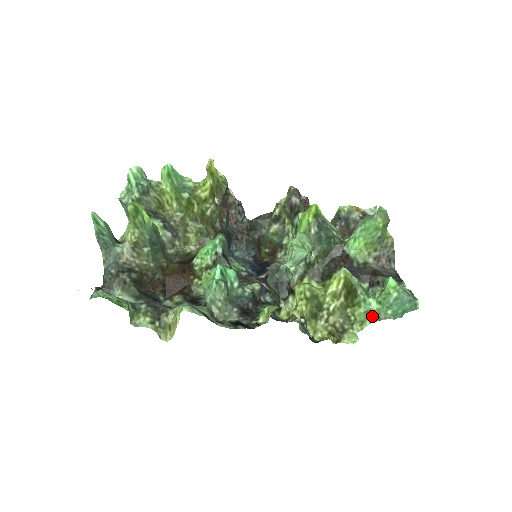
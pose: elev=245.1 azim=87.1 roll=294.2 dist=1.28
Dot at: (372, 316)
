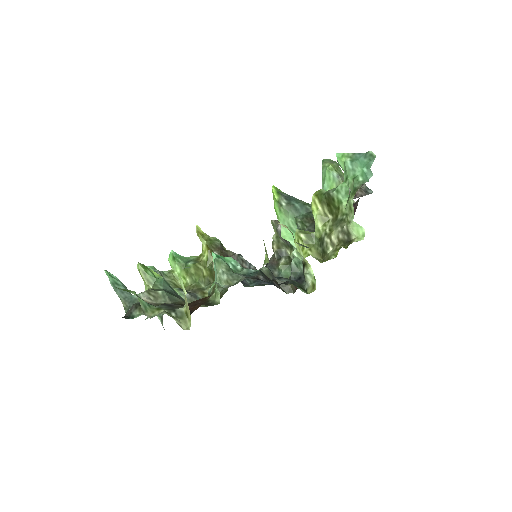
Dot at: (351, 194)
